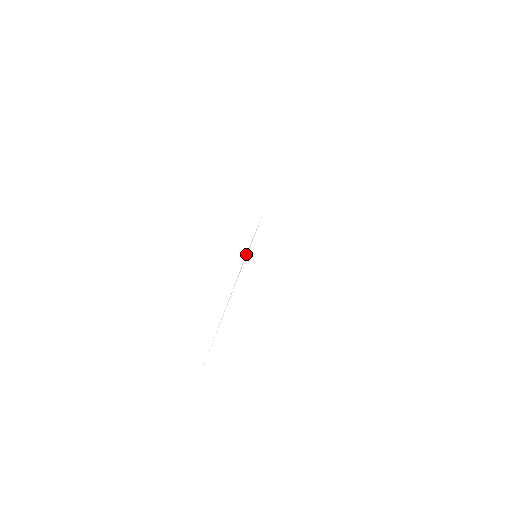
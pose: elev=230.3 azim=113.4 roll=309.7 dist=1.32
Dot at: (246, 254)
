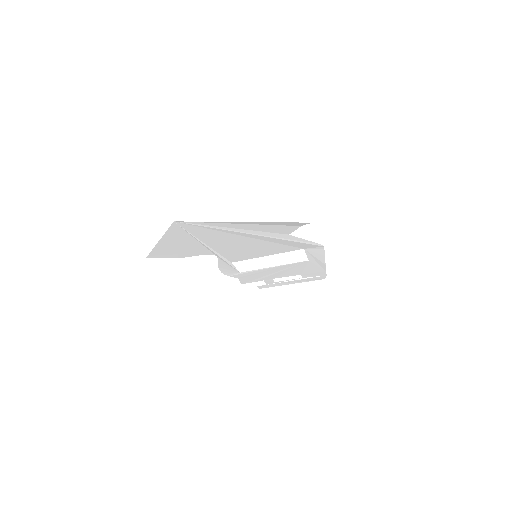
Dot at: (227, 260)
